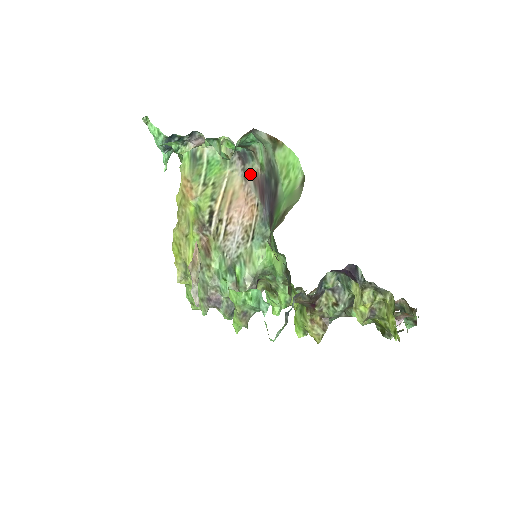
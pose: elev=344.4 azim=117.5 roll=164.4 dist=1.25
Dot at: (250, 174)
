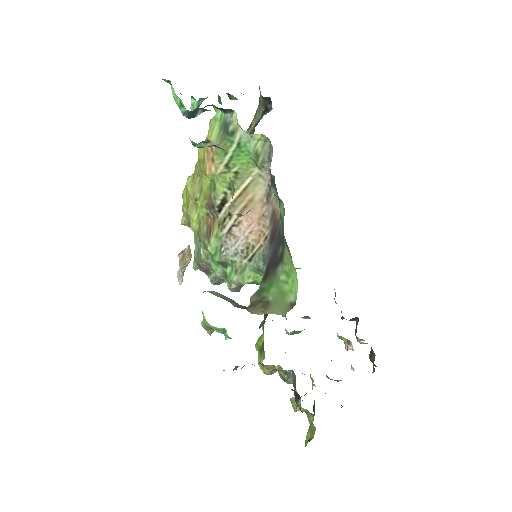
Dot at: (272, 203)
